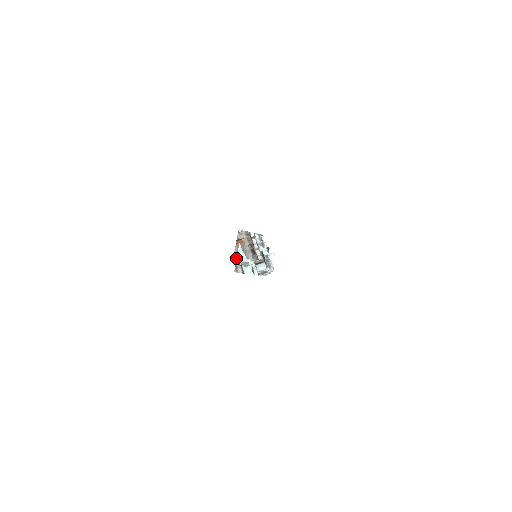
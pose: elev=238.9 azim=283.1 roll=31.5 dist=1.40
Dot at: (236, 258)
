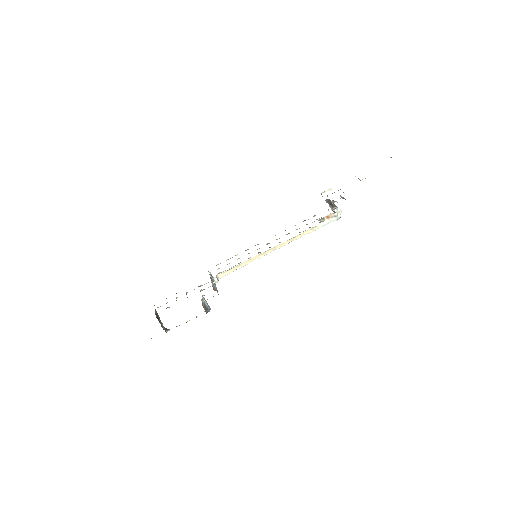
Dot at: occluded
